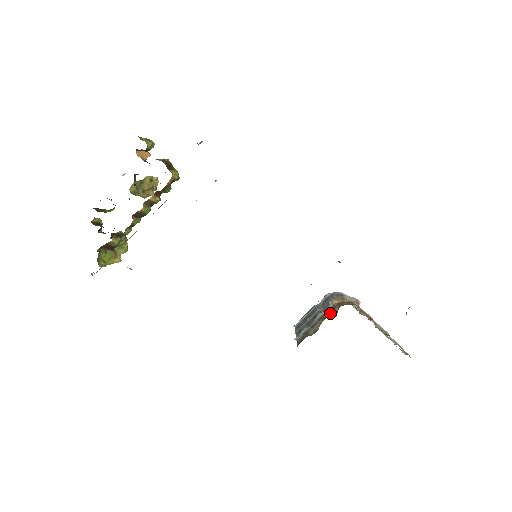
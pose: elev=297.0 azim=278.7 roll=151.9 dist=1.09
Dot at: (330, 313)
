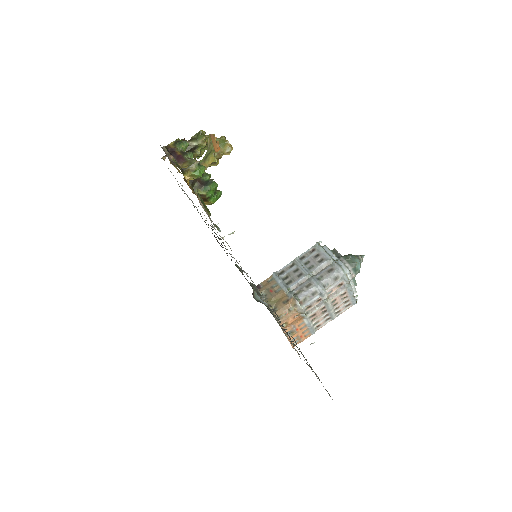
Dot at: (276, 303)
